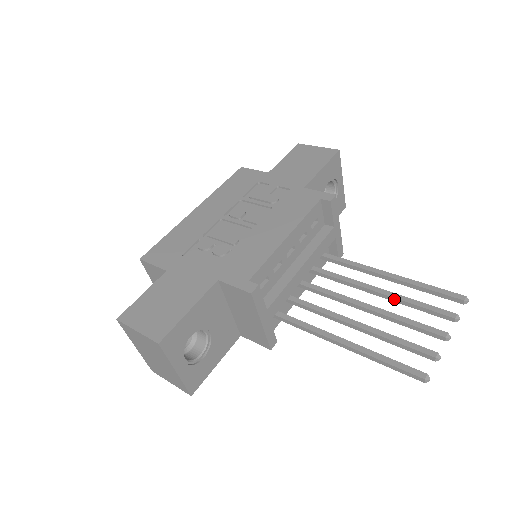
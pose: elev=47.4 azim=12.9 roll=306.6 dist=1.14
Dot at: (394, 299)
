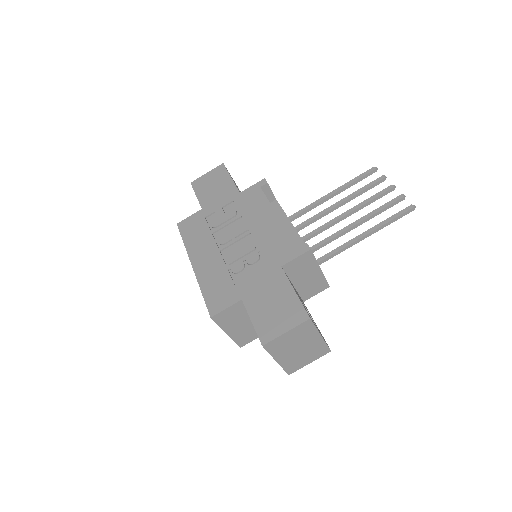
Dot at: (349, 200)
